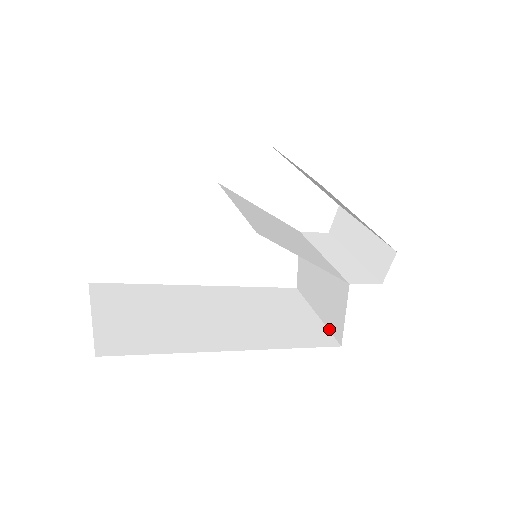
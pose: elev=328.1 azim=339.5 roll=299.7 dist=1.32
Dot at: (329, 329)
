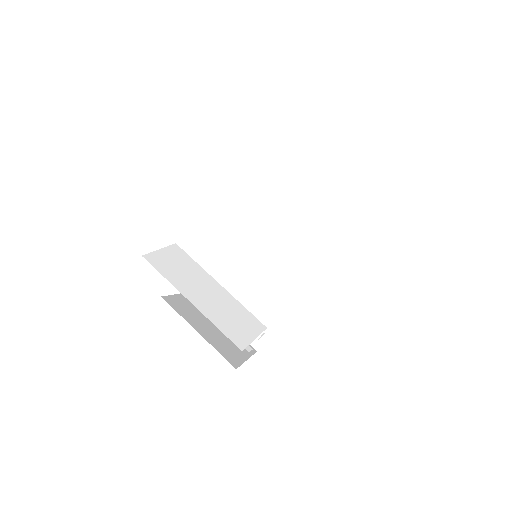
Dot at: (362, 184)
